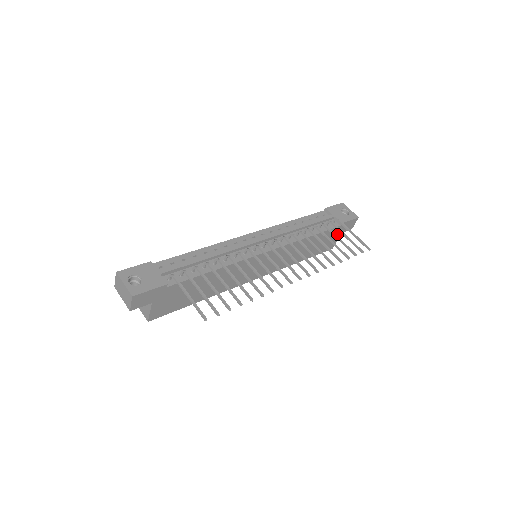
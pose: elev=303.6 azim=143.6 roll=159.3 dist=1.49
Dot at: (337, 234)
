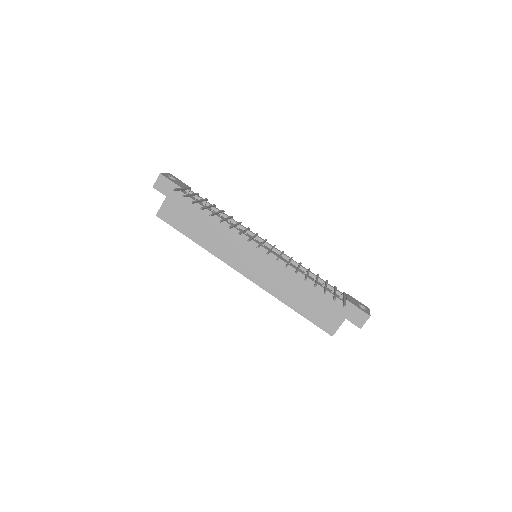
Dot at: (340, 315)
